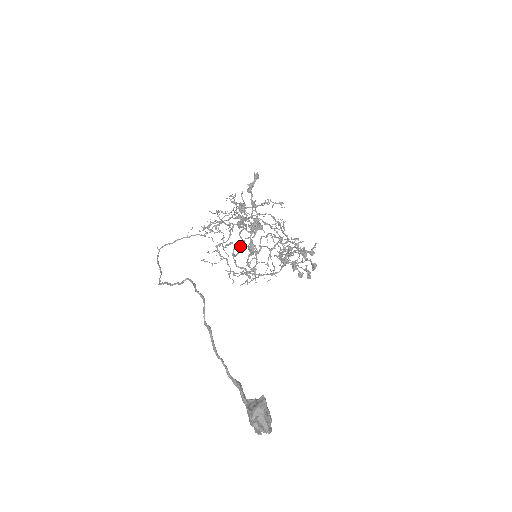
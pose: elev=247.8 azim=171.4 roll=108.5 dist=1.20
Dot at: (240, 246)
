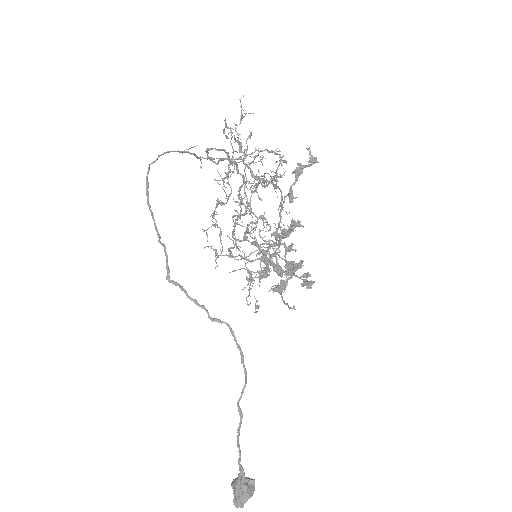
Dot at: (254, 245)
